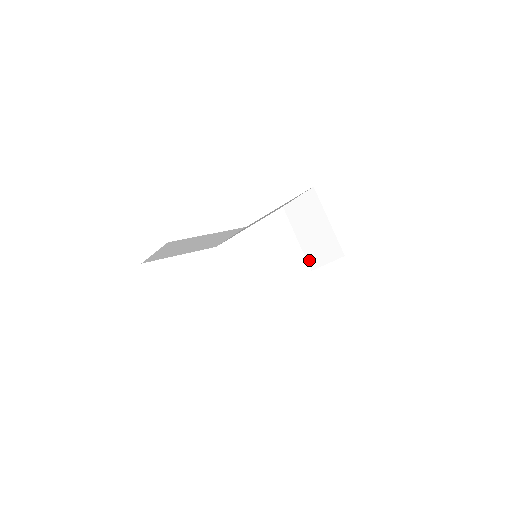
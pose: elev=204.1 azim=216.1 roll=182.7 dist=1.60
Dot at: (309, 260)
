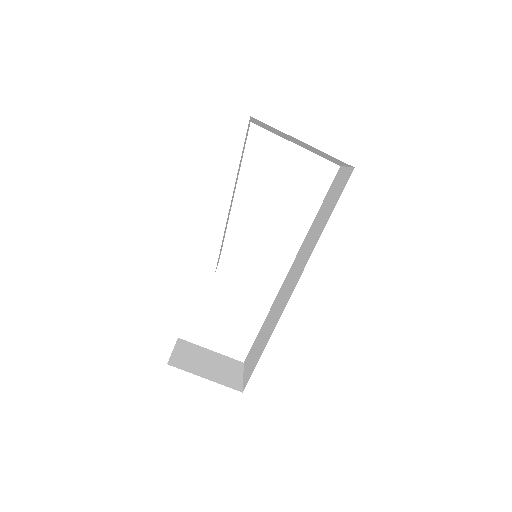
Dot at: occluded
